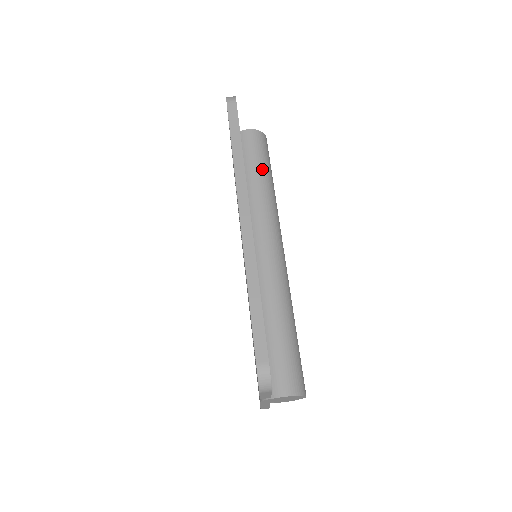
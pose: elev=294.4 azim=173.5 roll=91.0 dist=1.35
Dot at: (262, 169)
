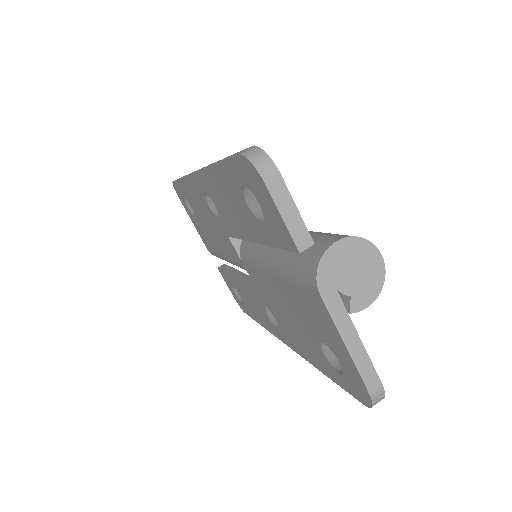
Dot at: occluded
